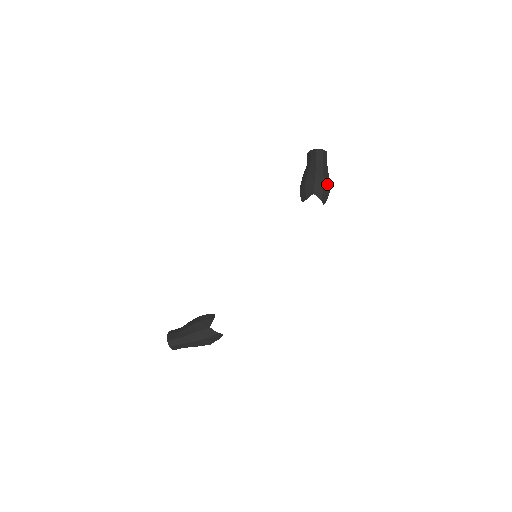
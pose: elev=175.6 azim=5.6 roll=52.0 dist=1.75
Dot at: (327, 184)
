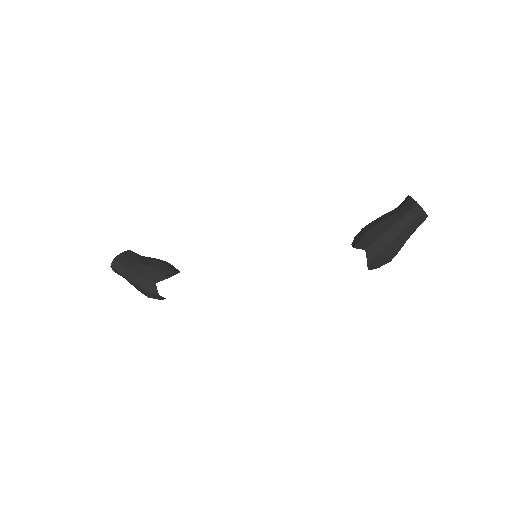
Dot at: (392, 252)
